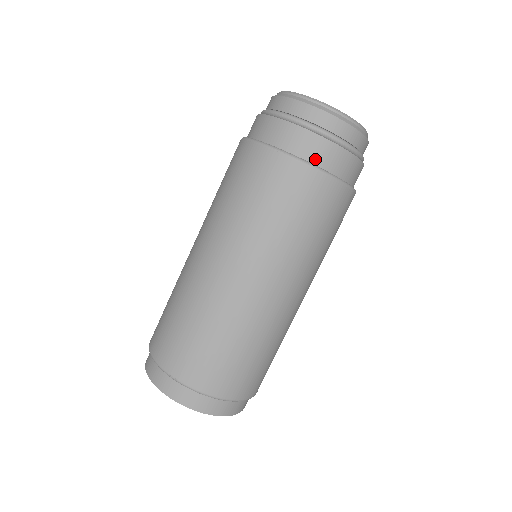
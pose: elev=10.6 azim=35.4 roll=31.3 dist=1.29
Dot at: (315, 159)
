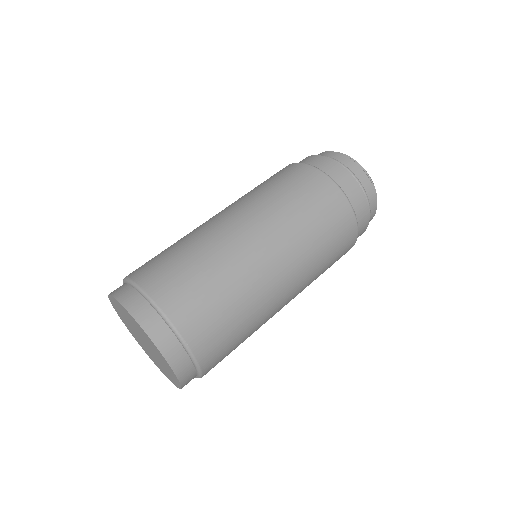
Dot at: (359, 229)
